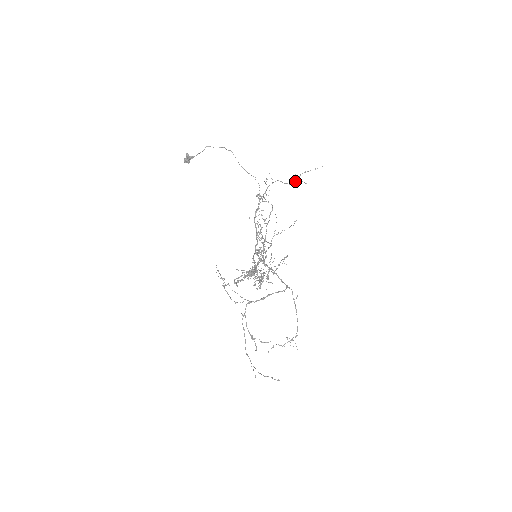
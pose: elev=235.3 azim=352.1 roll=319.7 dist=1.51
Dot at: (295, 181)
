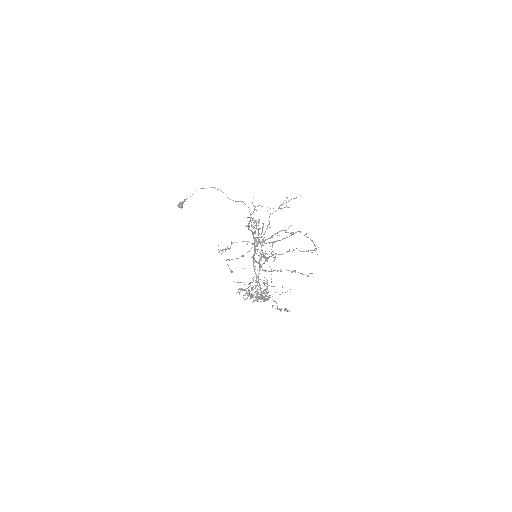
Dot at: (279, 207)
